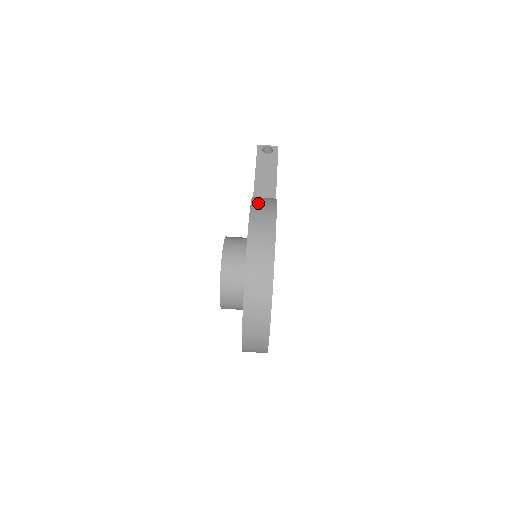
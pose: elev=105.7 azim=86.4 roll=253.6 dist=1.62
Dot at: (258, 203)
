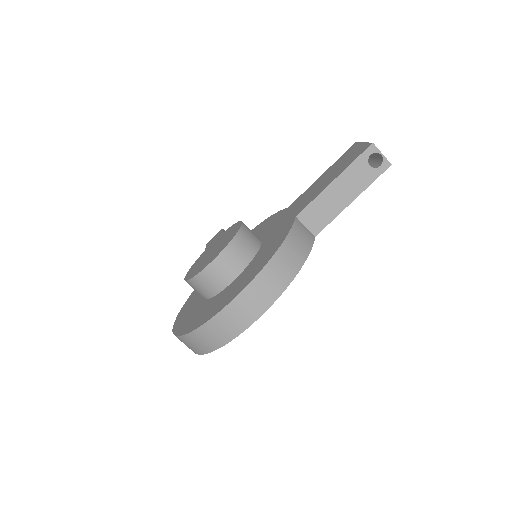
Dot at: (276, 266)
